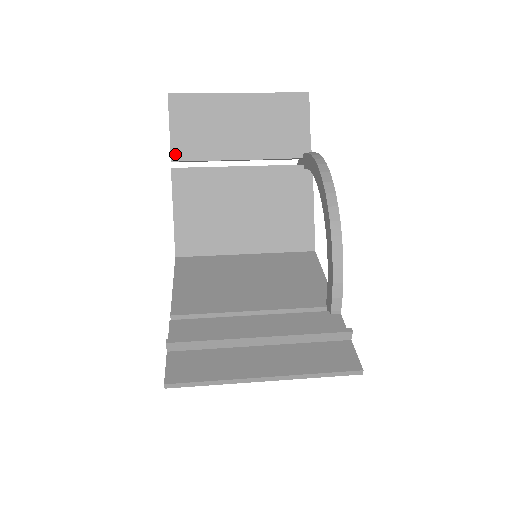
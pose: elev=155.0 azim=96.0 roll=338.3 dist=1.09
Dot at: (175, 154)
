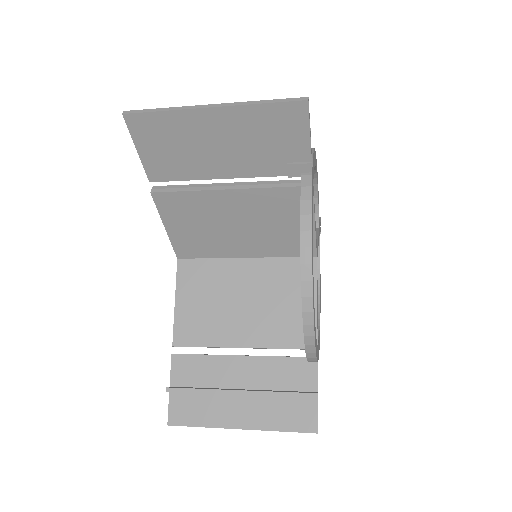
Dot at: occluded
